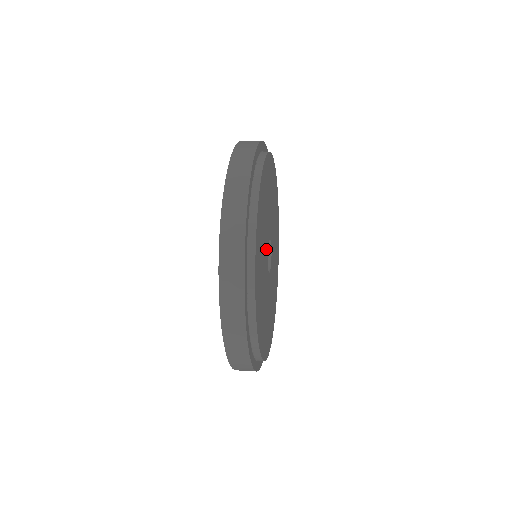
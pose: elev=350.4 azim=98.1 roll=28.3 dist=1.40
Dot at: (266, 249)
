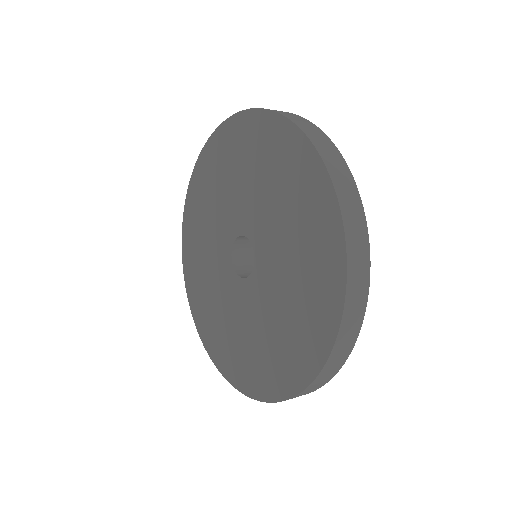
Dot at: occluded
